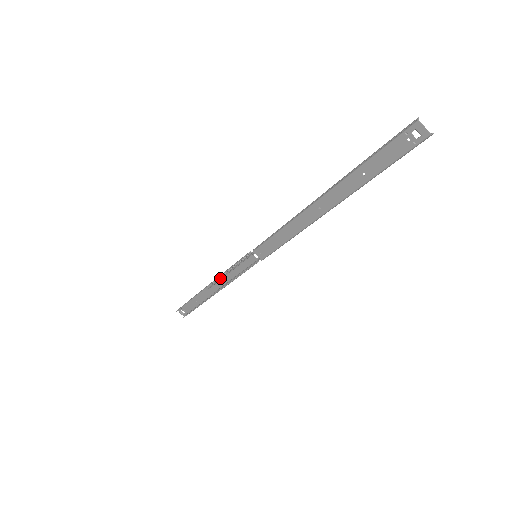
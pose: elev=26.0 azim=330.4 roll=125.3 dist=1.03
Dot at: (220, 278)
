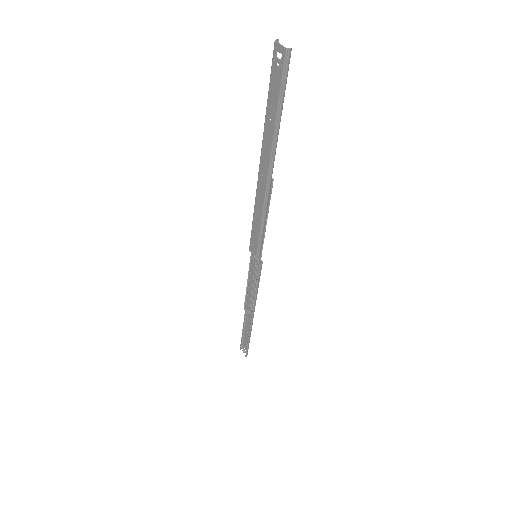
Dot at: (247, 294)
